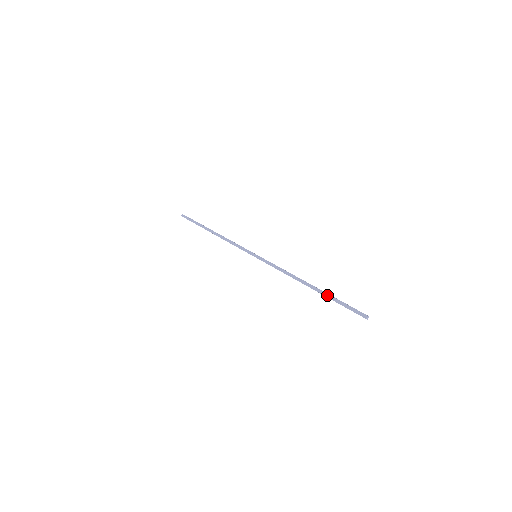
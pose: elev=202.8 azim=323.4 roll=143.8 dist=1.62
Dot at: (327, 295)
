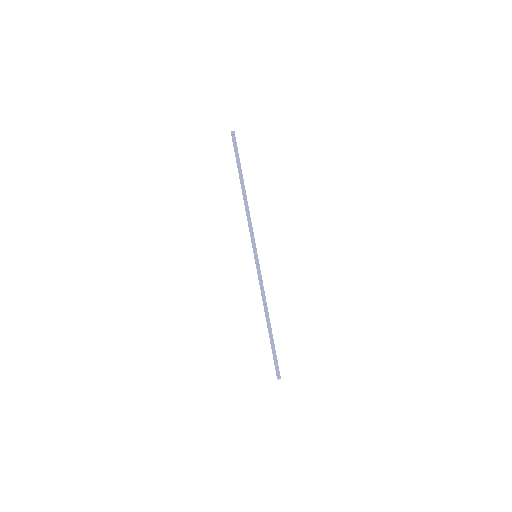
Dot at: (271, 342)
